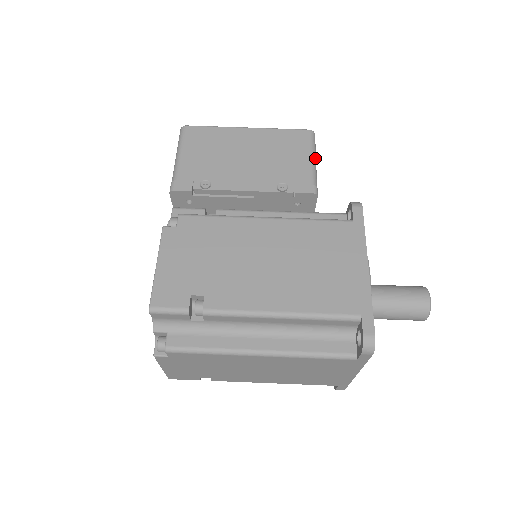
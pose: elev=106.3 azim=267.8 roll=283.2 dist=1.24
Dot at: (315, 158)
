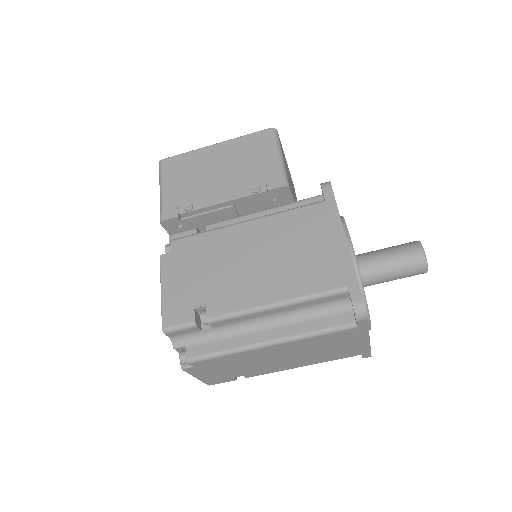
Dot at: (281, 153)
